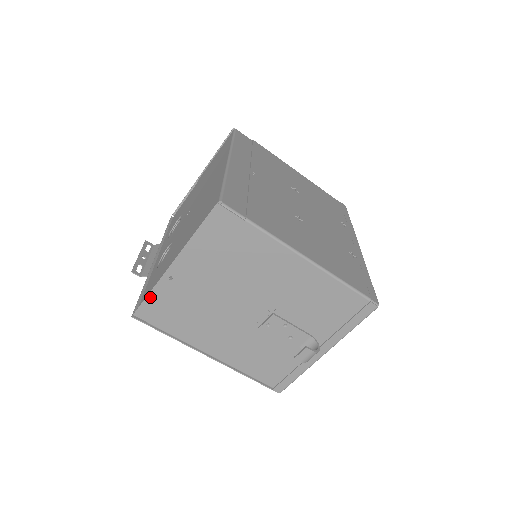
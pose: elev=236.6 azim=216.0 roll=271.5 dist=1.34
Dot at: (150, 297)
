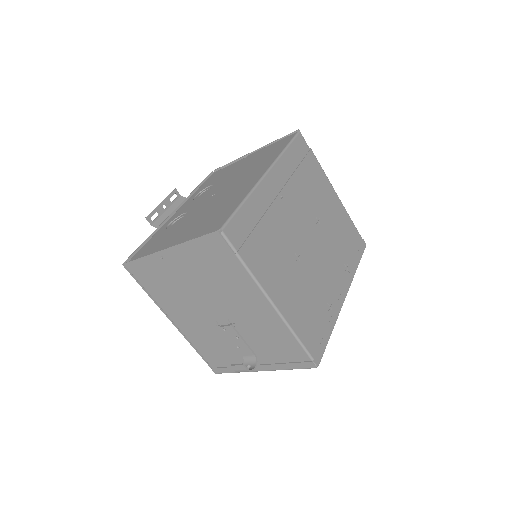
Dot at: (141, 260)
